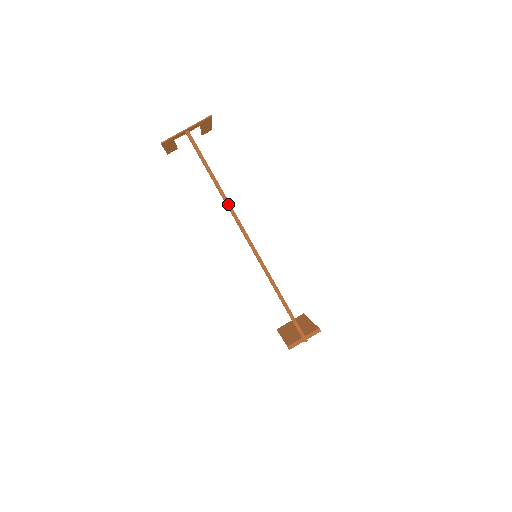
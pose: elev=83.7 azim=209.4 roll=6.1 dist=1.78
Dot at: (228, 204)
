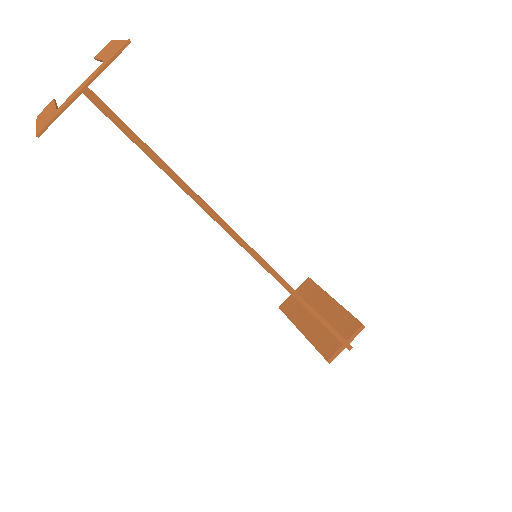
Dot at: (208, 210)
